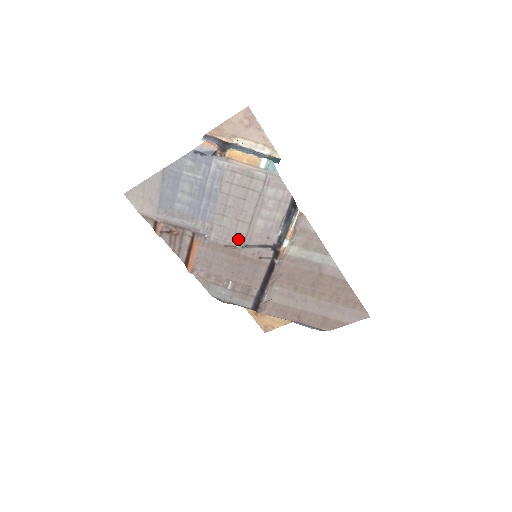
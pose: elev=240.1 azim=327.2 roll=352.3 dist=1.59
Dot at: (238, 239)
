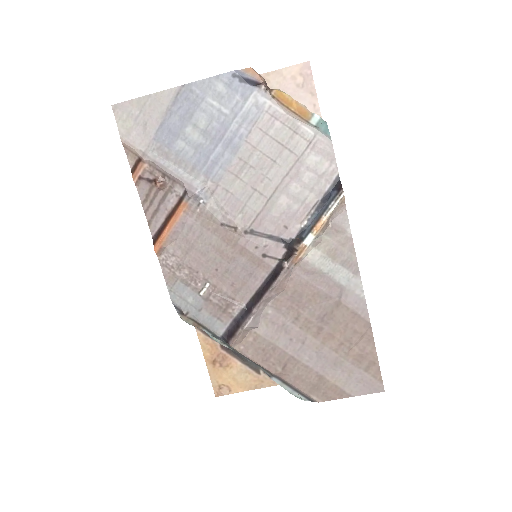
Dot at: (244, 218)
